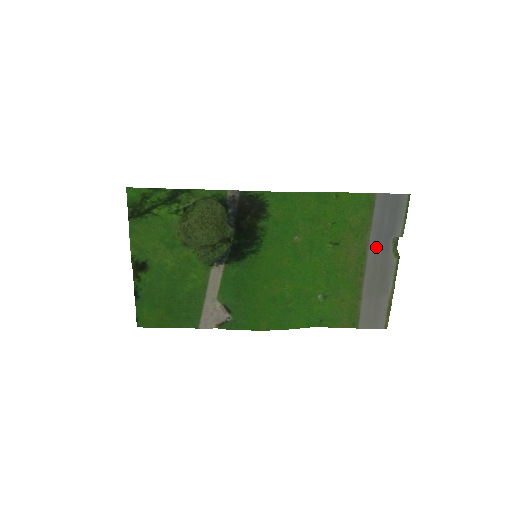
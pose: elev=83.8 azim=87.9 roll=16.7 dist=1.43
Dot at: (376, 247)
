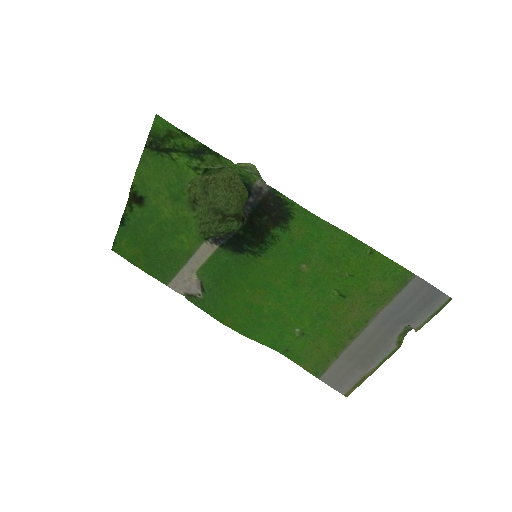
Dot at: (382, 323)
